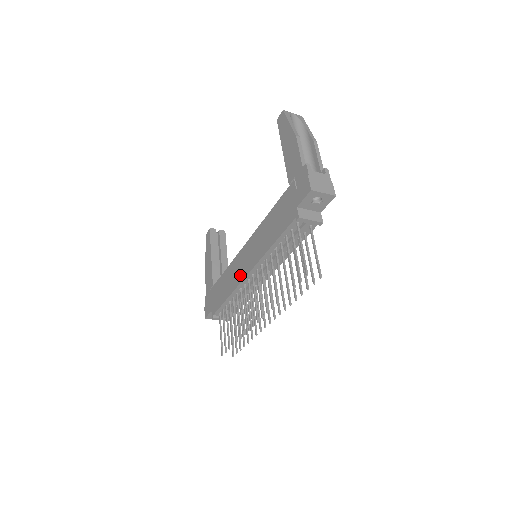
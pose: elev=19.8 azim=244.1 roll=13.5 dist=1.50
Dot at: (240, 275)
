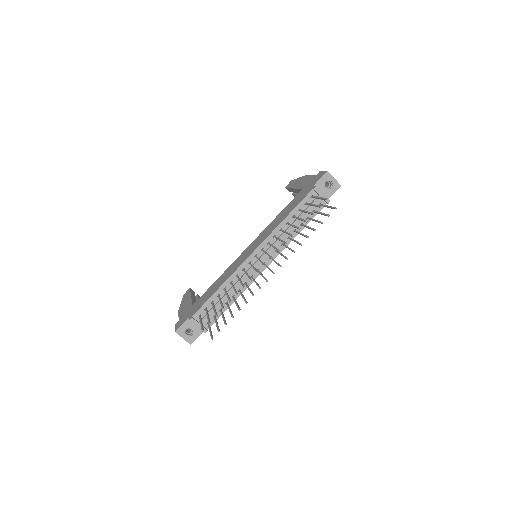
Dot at: (241, 262)
